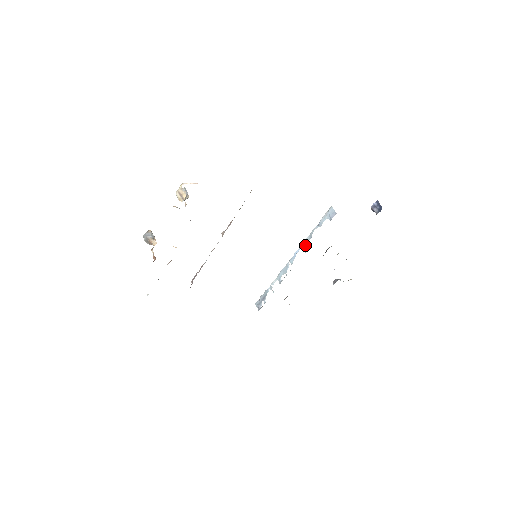
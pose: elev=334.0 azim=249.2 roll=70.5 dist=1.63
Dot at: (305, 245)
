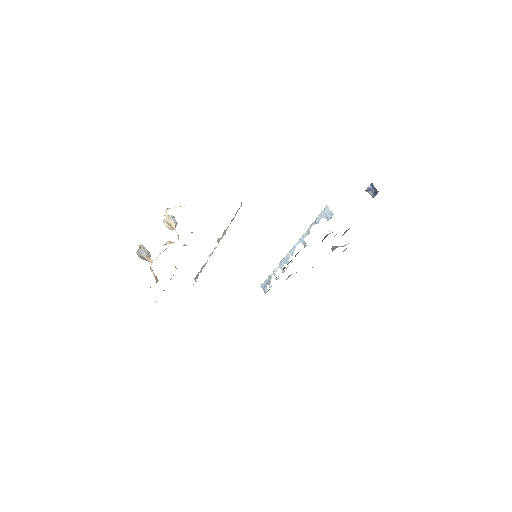
Dot at: occluded
